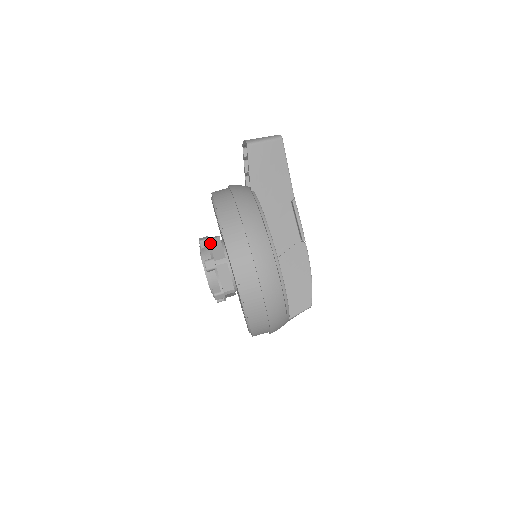
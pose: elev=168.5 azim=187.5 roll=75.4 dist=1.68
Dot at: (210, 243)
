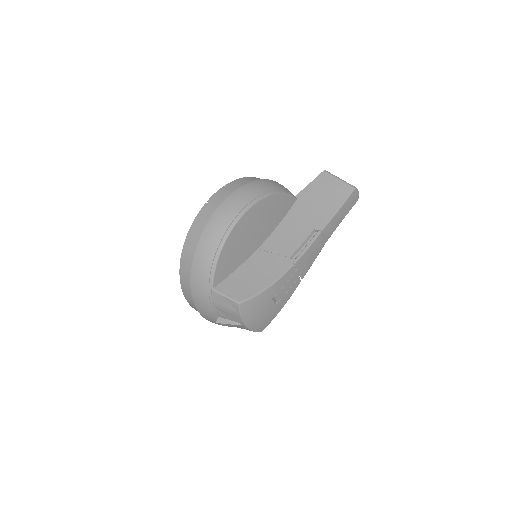
Dot at: occluded
